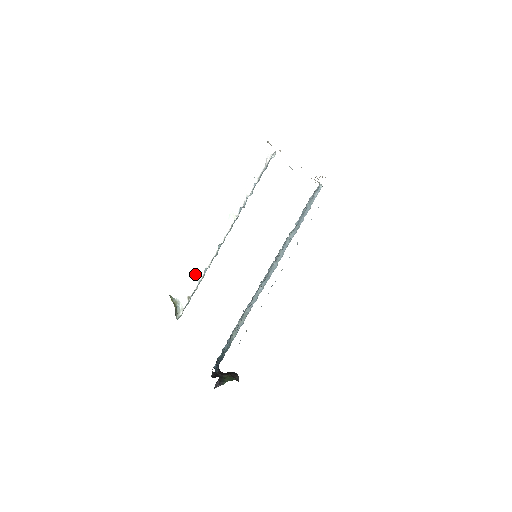
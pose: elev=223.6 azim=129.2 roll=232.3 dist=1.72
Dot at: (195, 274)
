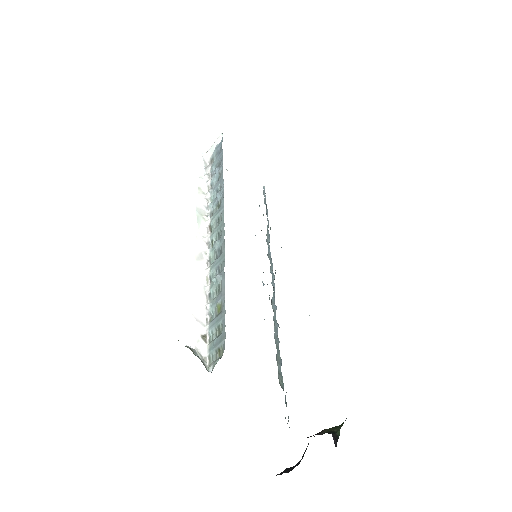
Dot at: occluded
